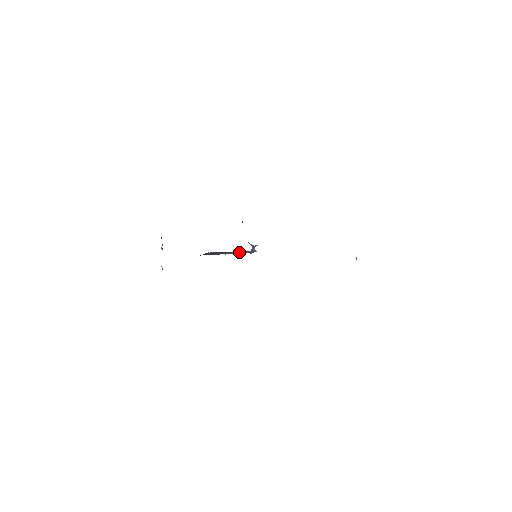
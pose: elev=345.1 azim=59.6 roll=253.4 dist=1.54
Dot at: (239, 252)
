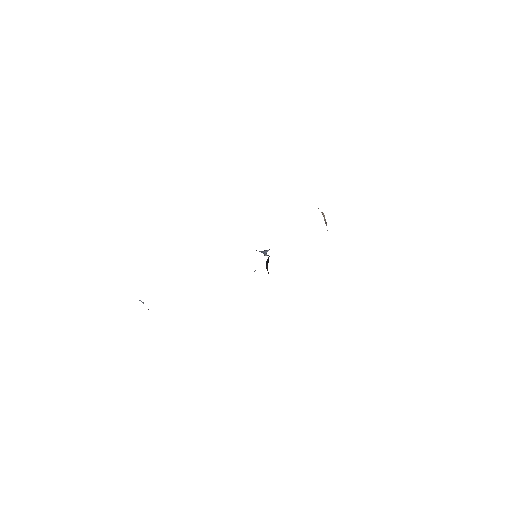
Dot at: occluded
